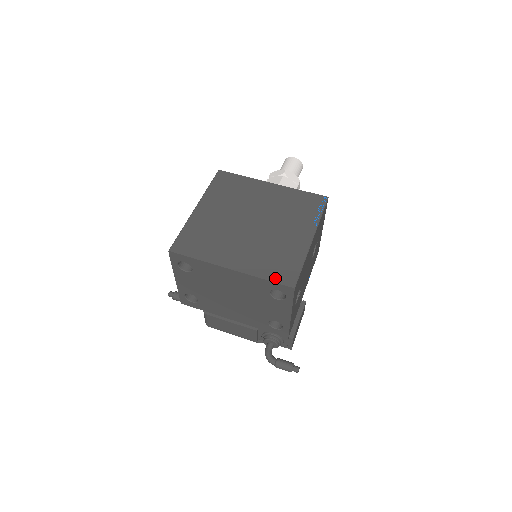
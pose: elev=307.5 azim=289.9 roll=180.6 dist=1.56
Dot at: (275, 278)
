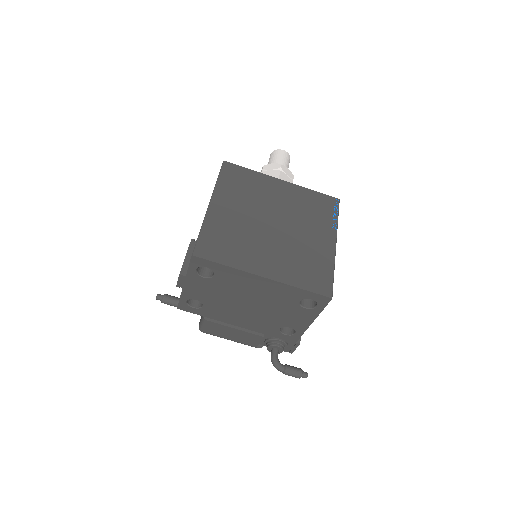
Dot at: (311, 287)
